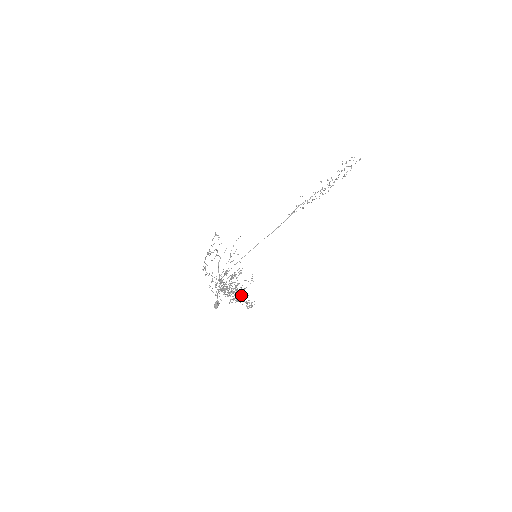
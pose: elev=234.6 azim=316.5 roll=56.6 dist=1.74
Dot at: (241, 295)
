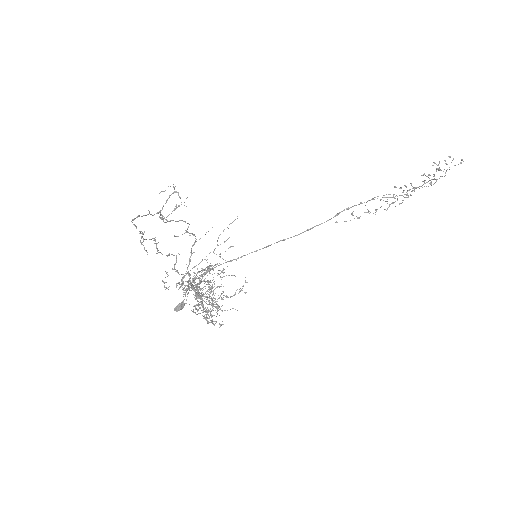
Dot at: (203, 300)
